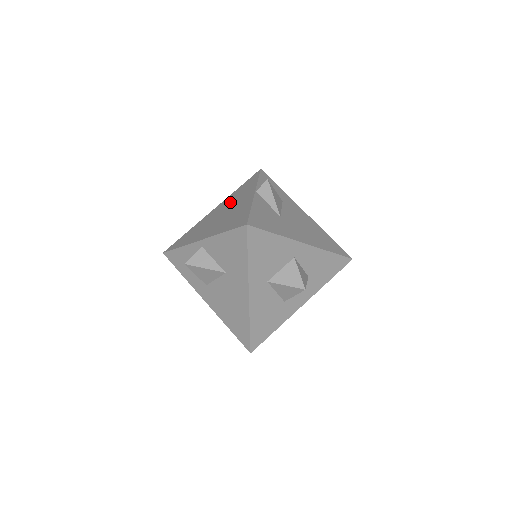
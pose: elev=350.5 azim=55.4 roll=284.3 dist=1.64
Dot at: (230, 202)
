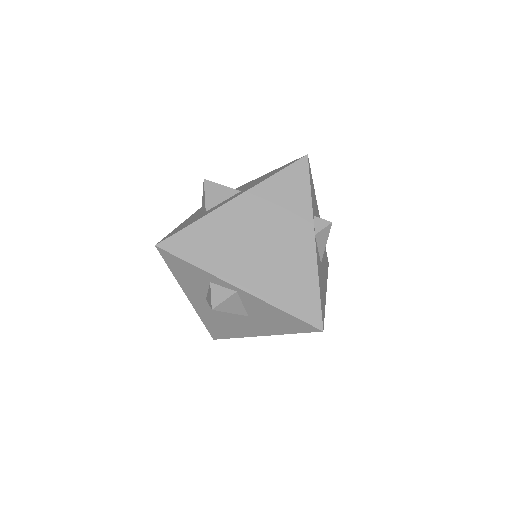
Dot at: (270, 215)
